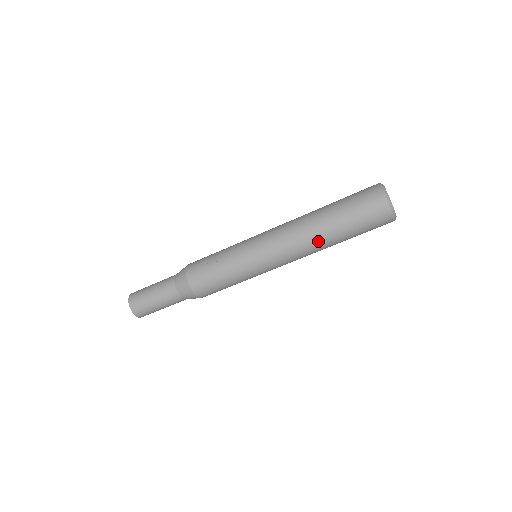
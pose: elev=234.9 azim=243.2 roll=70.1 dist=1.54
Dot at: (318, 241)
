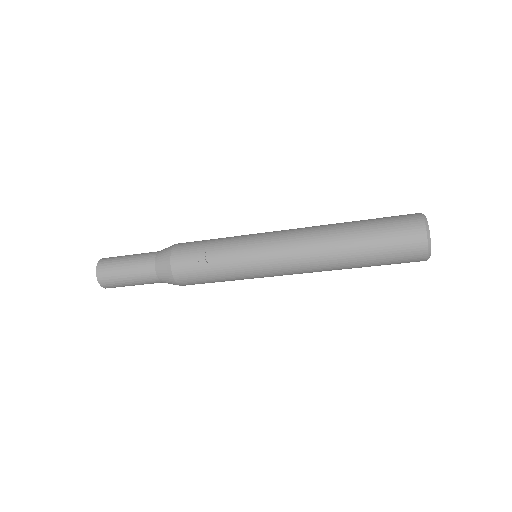
Dot at: (334, 267)
